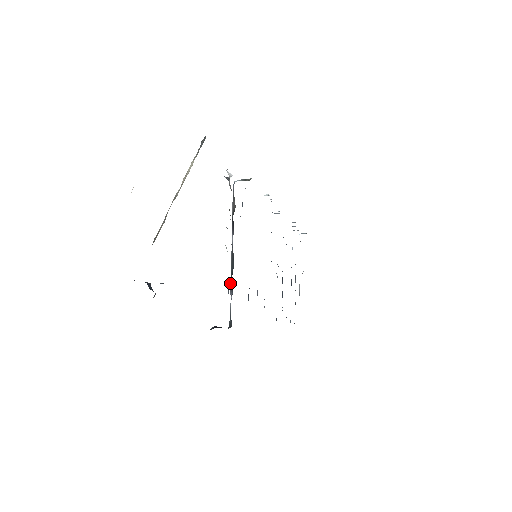
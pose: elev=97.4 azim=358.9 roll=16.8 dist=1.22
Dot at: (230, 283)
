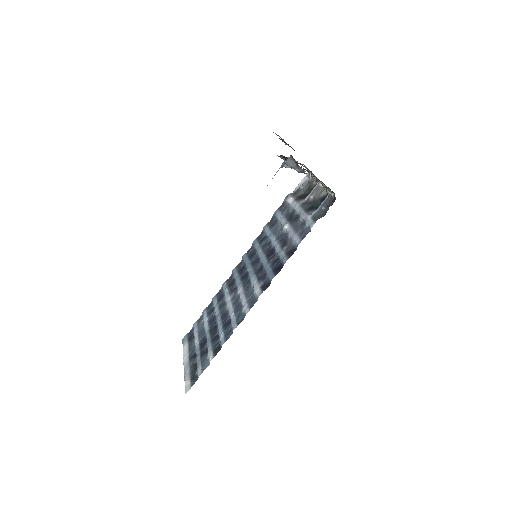
Dot at: (308, 211)
